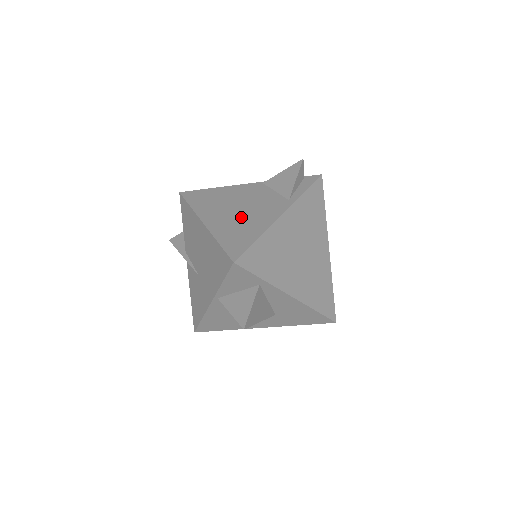
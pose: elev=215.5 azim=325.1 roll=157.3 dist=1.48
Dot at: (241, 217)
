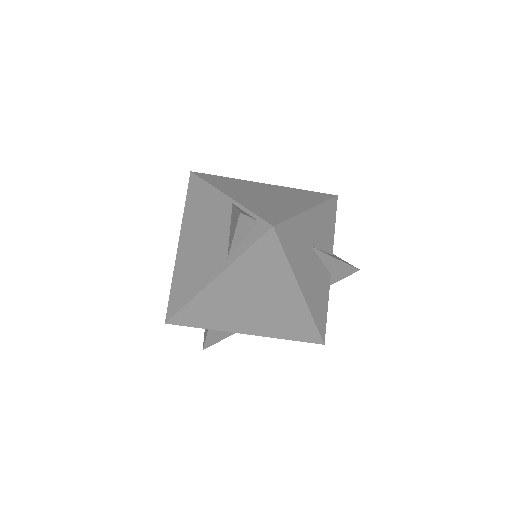
Dot at: (194, 259)
